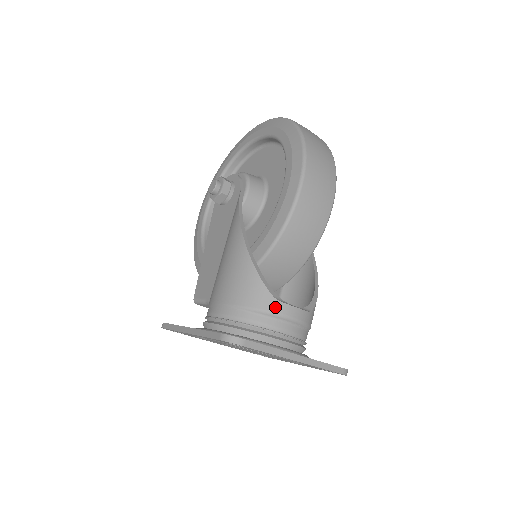
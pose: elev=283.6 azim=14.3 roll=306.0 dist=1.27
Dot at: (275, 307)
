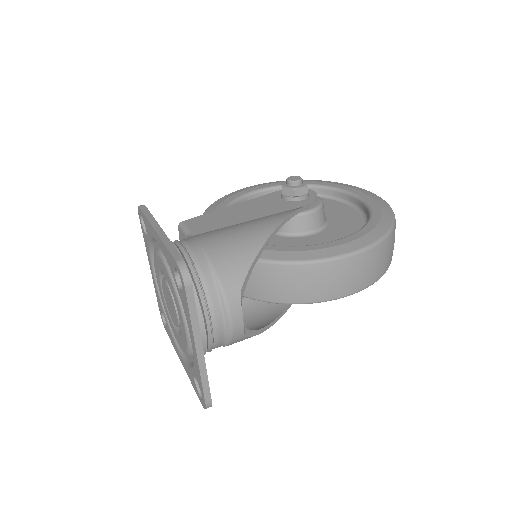
Dot at: (232, 298)
